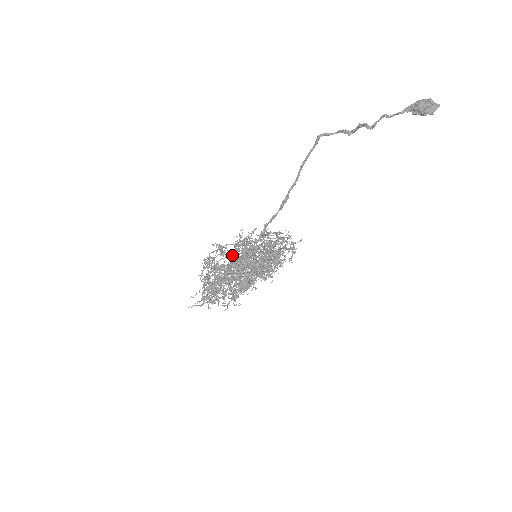
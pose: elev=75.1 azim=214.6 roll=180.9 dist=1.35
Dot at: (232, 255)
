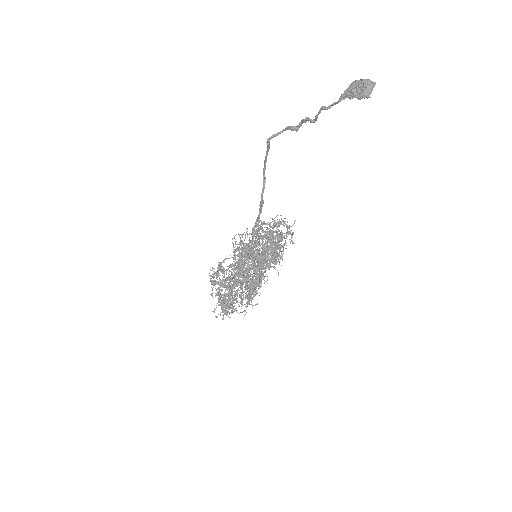
Dot at: (233, 266)
